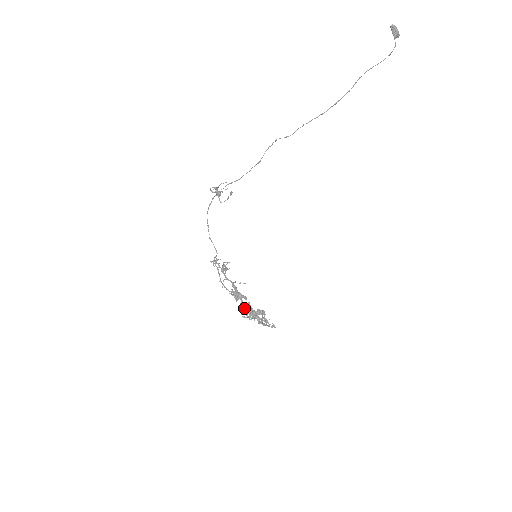
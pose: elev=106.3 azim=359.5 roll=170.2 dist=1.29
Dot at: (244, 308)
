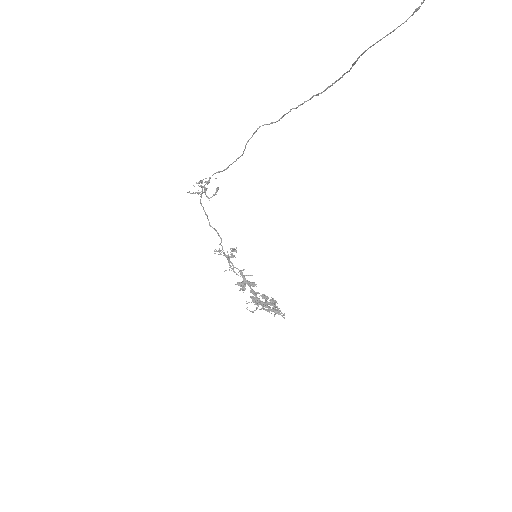
Dot at: (254, 295)
